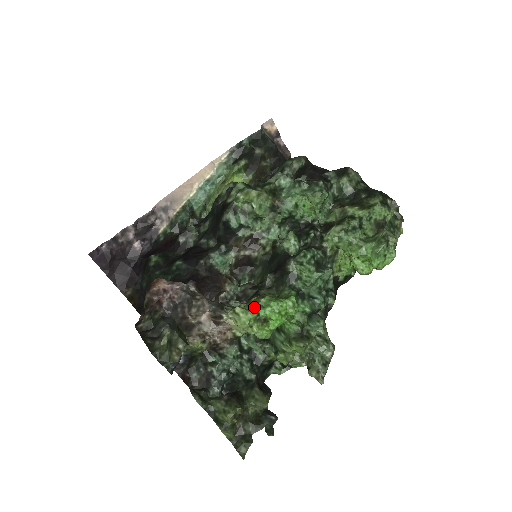
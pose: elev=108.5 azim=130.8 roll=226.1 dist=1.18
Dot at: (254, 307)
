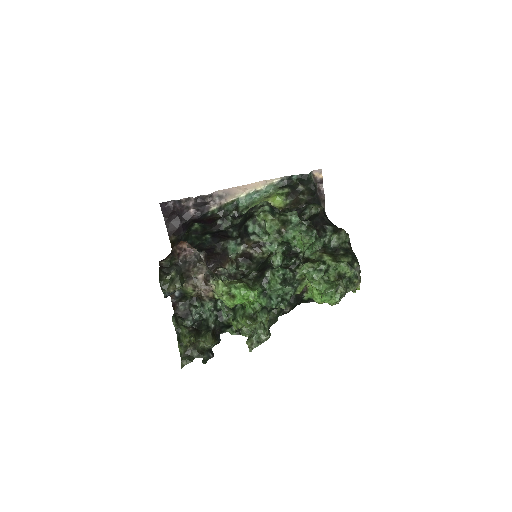
Dot at: (230, 285)
